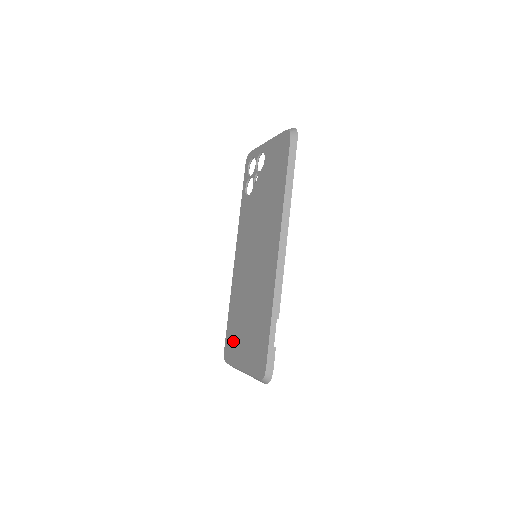
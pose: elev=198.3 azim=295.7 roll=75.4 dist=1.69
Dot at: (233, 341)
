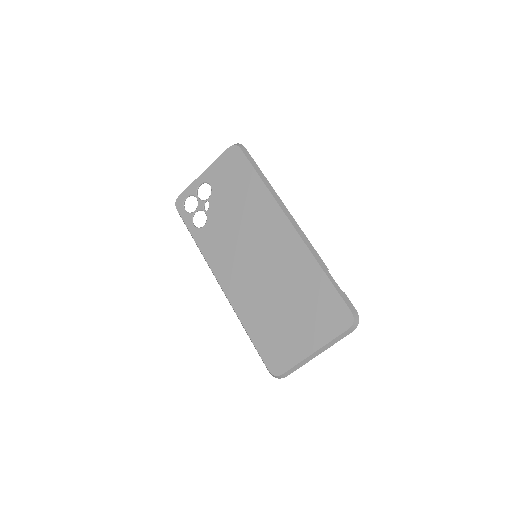
Dot at: (278, 346)
